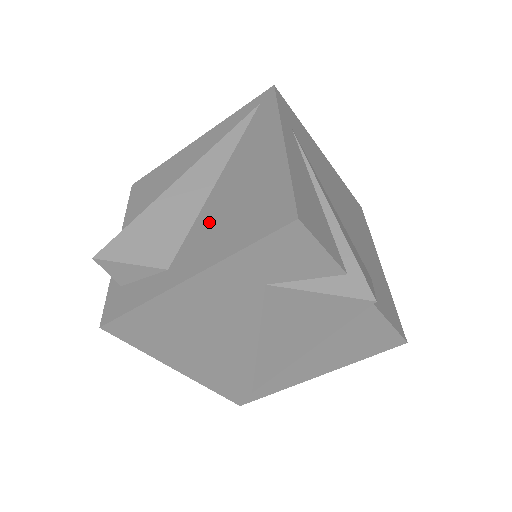
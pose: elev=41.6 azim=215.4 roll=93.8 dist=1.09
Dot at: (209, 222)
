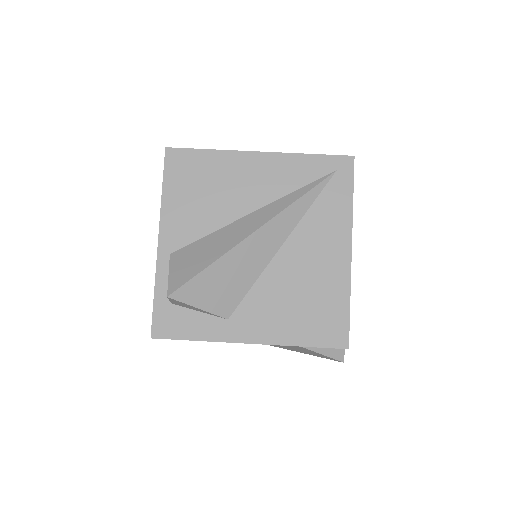
Dot at: (272, 294)
